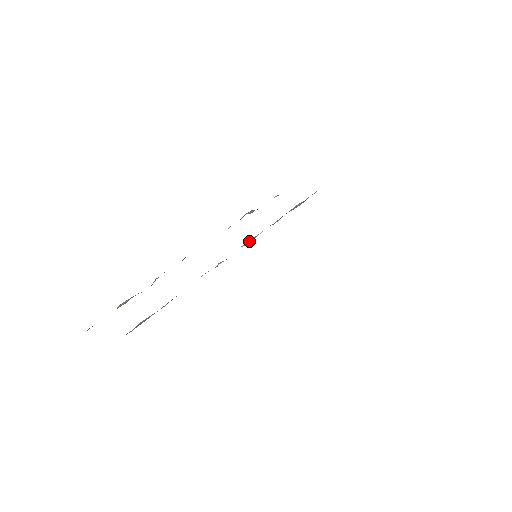
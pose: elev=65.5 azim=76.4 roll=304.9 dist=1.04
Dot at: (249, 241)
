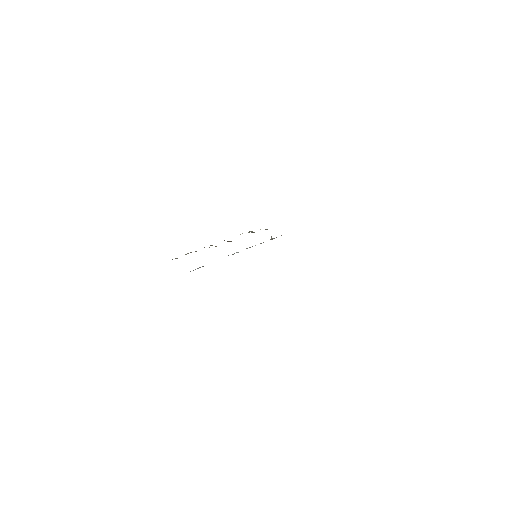
Dot at: (250, 247)
